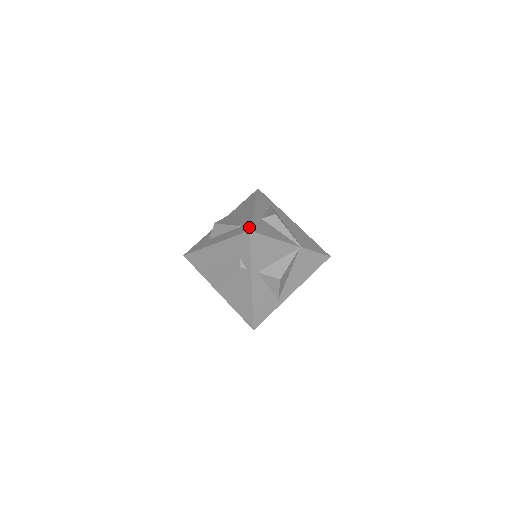
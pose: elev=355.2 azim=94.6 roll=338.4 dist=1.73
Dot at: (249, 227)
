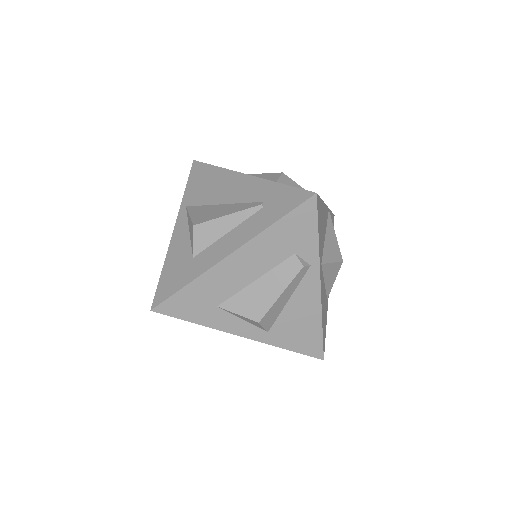
Dot at: (304, 191)
